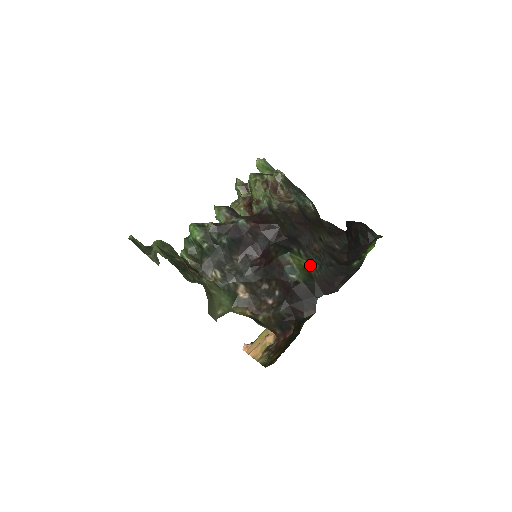
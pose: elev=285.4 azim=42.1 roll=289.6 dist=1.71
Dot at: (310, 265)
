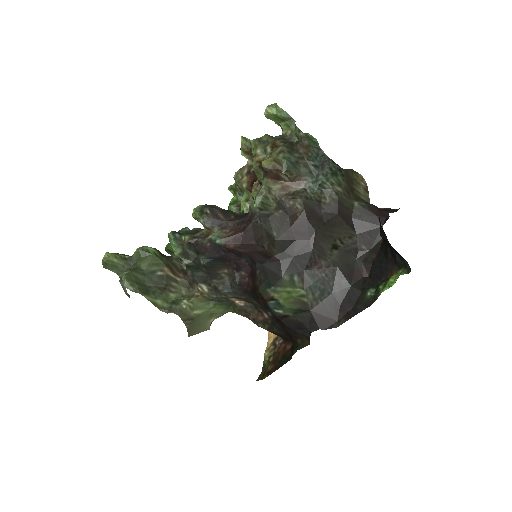
Dot at: (306, 293)
